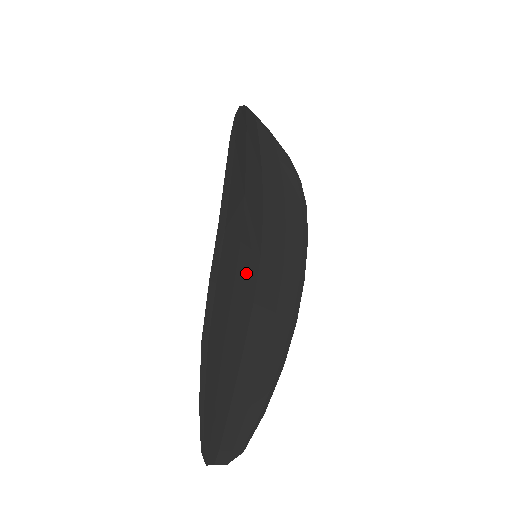
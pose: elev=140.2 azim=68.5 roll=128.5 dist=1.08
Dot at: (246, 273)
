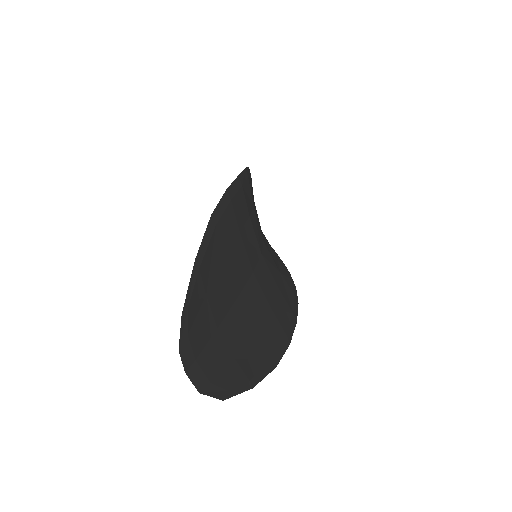
Dot at: (250, 242)
